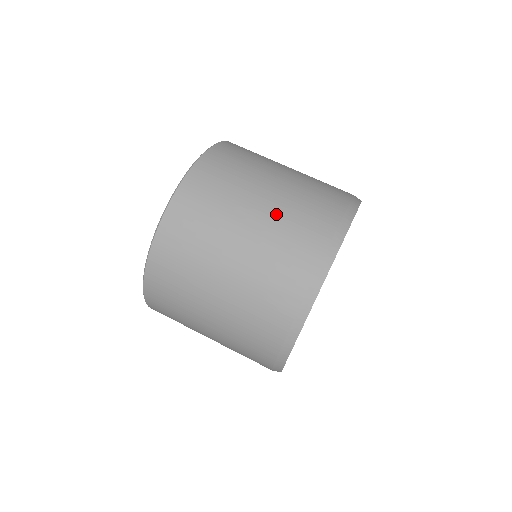
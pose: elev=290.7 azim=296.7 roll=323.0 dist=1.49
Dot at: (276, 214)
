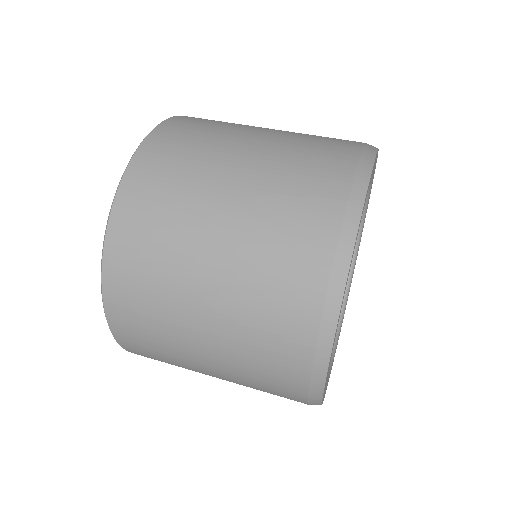
Dot at: (269, 164)
